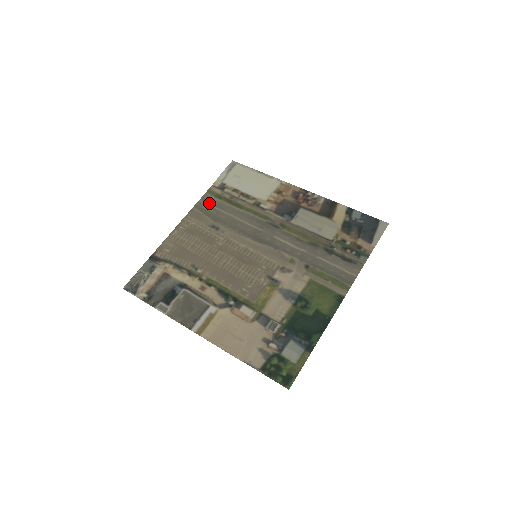
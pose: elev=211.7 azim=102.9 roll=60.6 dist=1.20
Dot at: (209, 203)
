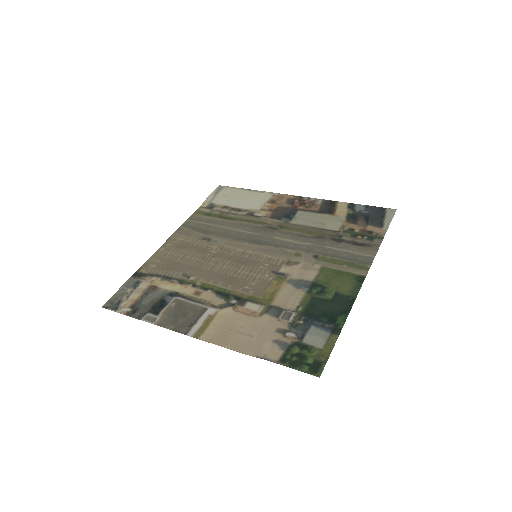
Dot at: (198, 221)
